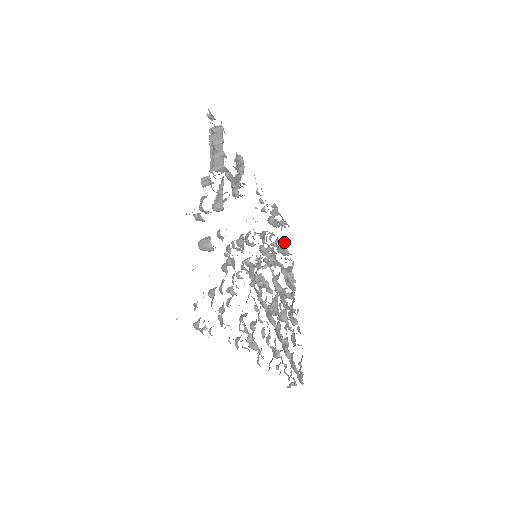
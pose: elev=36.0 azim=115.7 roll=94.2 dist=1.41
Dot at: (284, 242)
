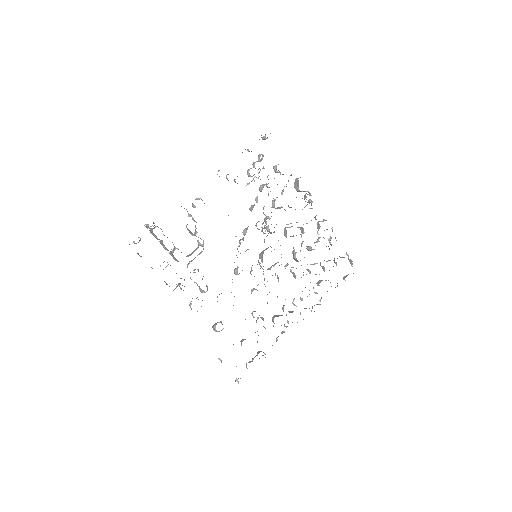
Dot at: (276, 171)
